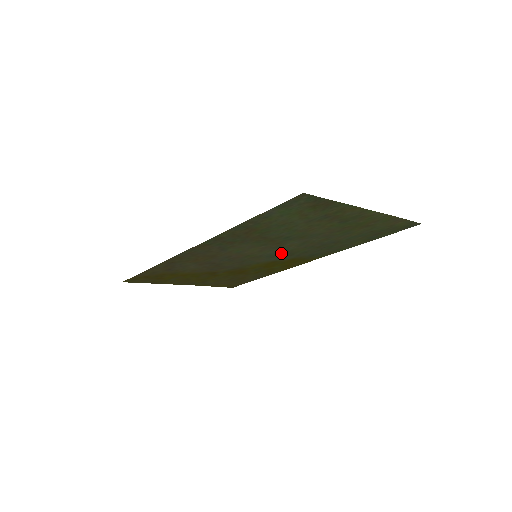
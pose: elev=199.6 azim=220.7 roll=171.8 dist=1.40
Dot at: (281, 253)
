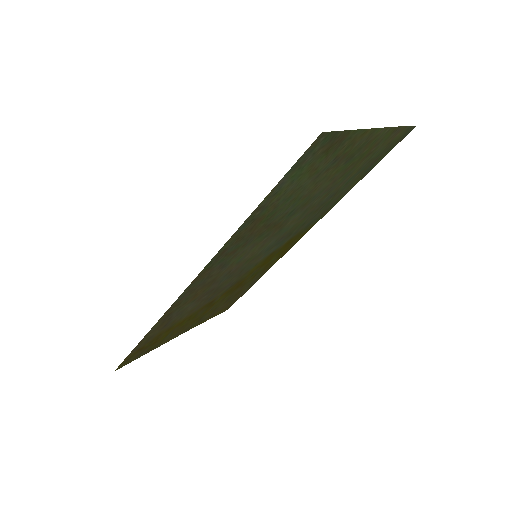
Dot at: (280, 238)
